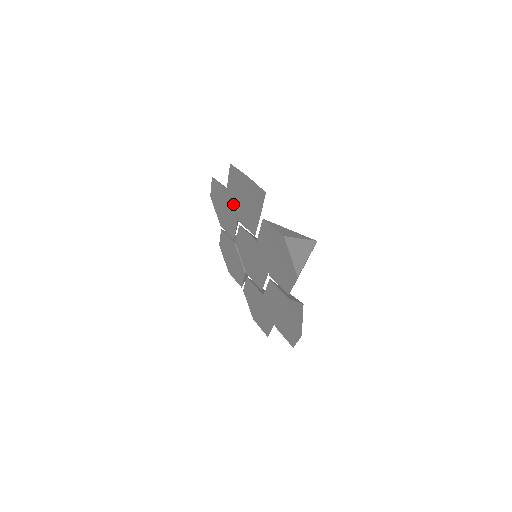
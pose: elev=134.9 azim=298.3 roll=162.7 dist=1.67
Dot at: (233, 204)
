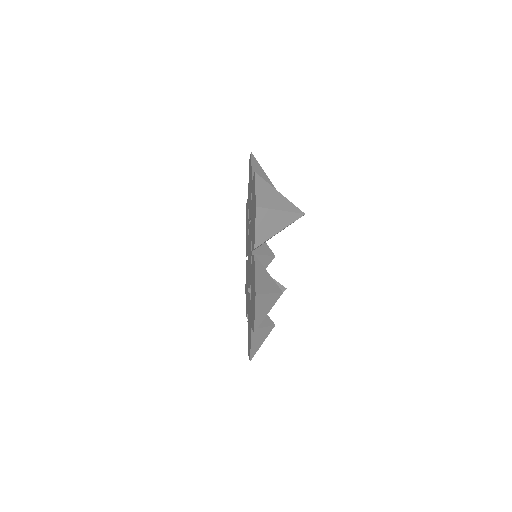
Dot at: (248, 207)
